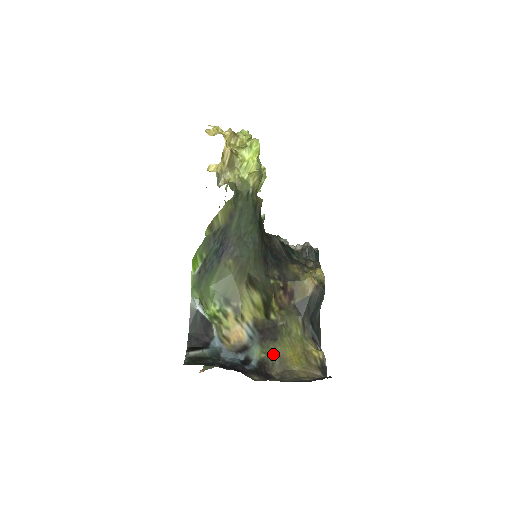
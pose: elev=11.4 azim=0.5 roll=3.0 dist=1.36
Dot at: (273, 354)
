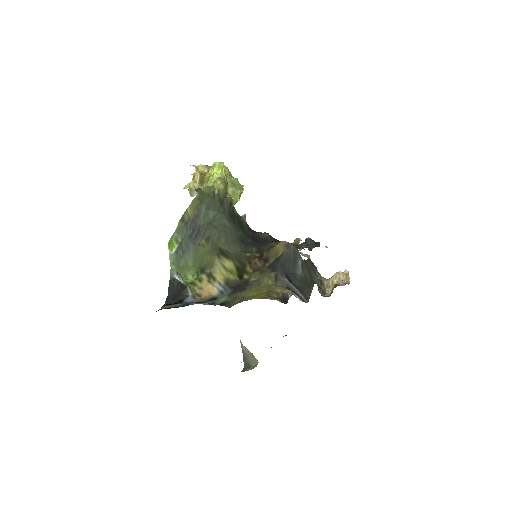
Dot at: (237, 297)
